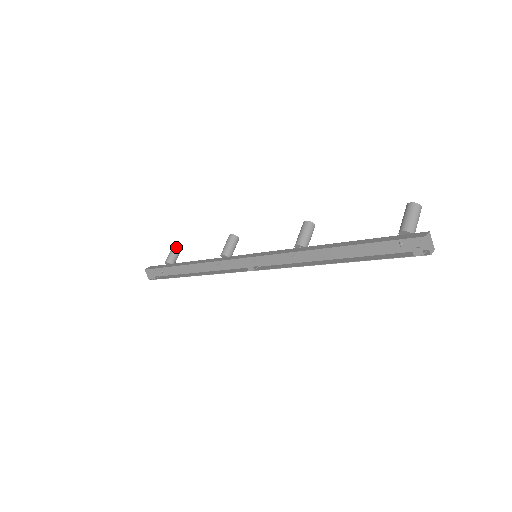
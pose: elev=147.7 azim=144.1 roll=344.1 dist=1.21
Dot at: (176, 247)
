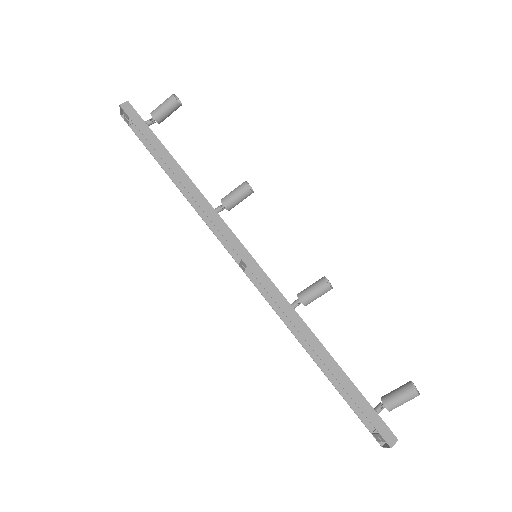
Dot at: (174, 104)
